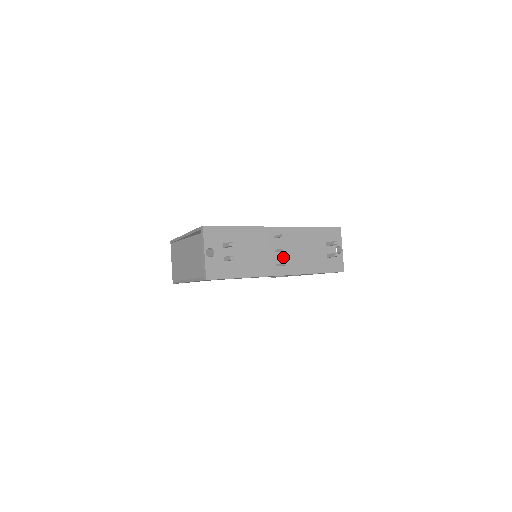
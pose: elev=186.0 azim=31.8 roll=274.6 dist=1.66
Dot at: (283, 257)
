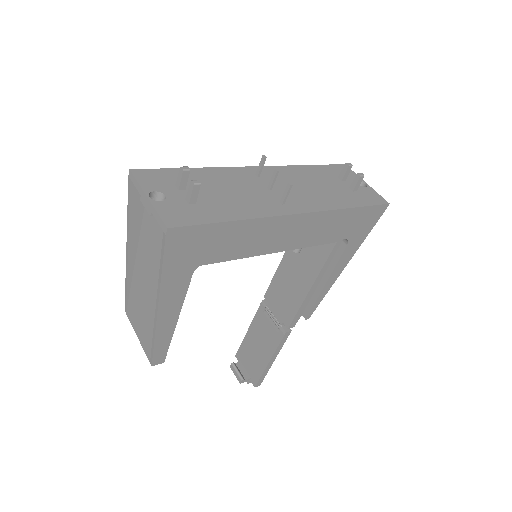
Dot at: occluded
